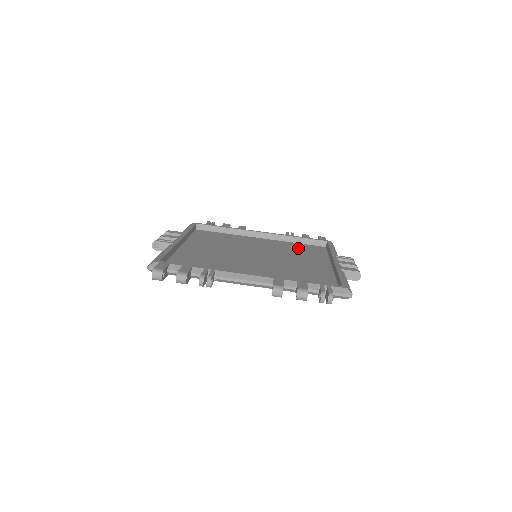
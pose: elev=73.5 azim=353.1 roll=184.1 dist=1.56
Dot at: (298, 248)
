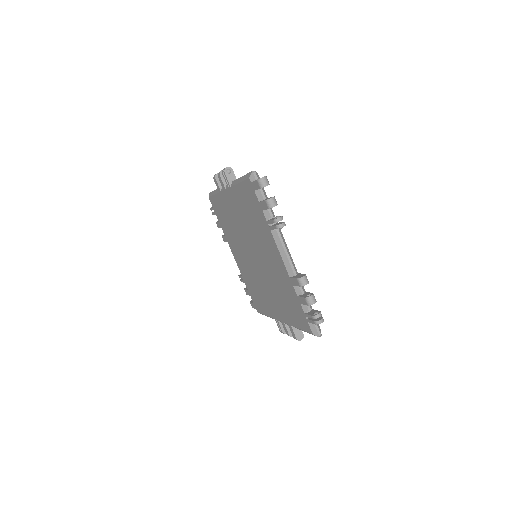
Dot at: occluded
